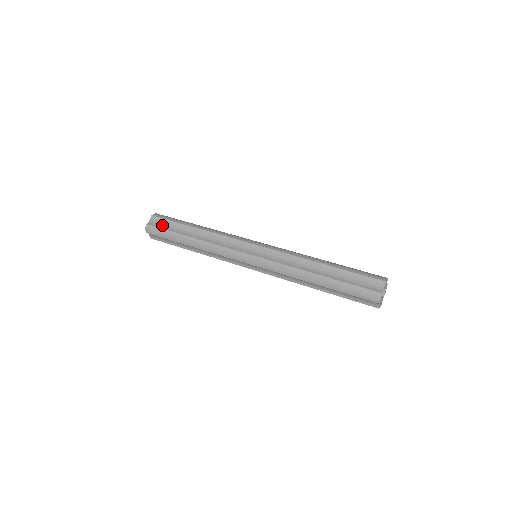
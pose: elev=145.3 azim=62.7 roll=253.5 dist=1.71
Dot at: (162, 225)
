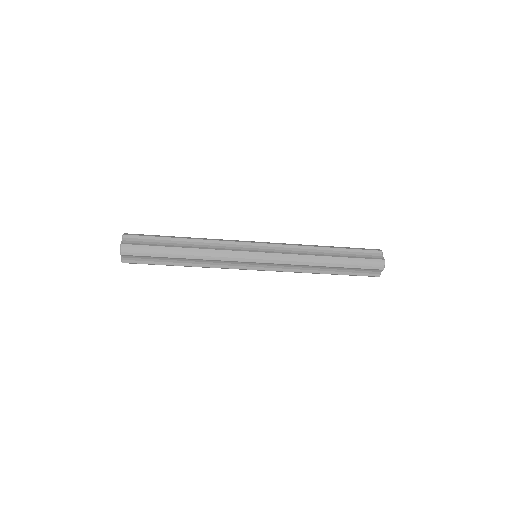
Dot at: occluded
